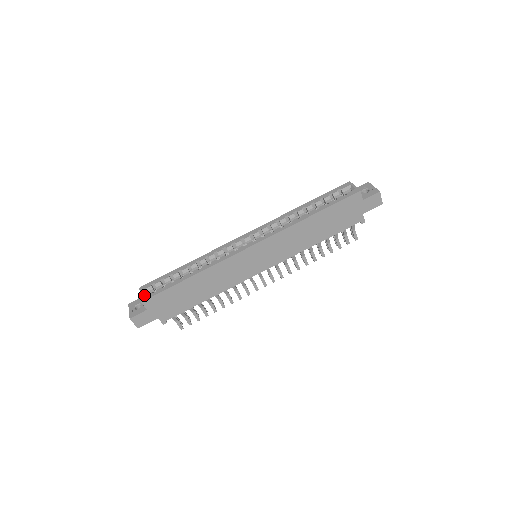
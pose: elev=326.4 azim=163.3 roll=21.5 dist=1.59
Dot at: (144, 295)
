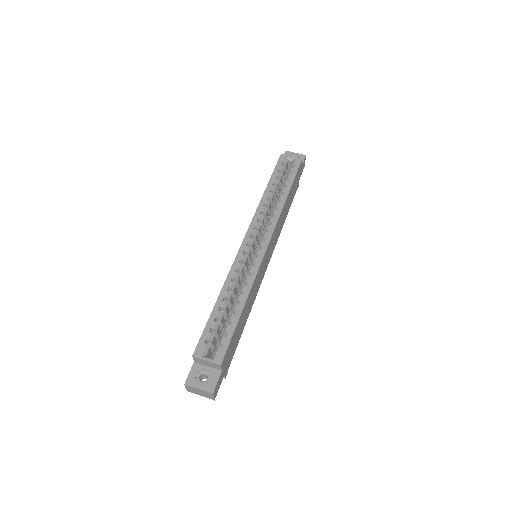
Dot at: (211, 358)
